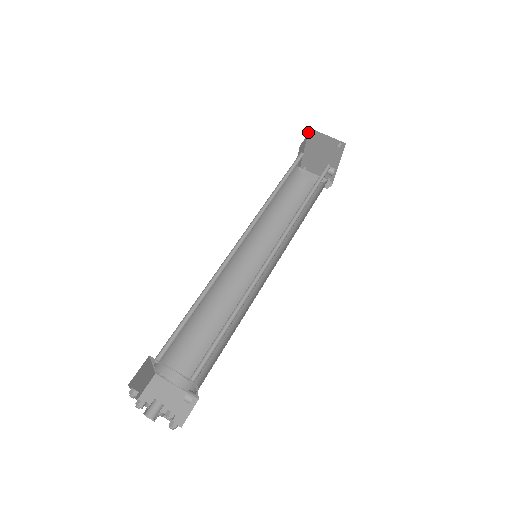
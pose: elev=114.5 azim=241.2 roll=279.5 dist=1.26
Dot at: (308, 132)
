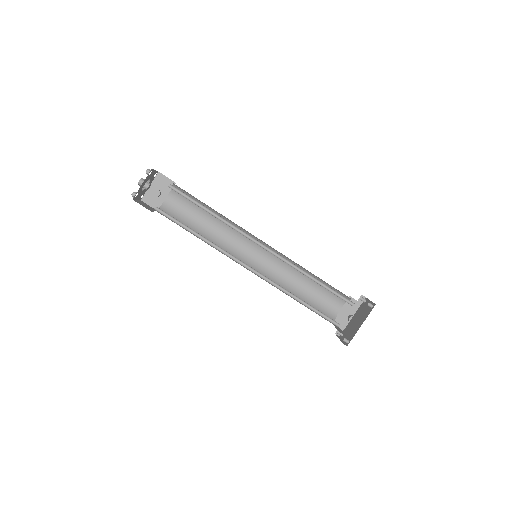
Dot at: occluded
